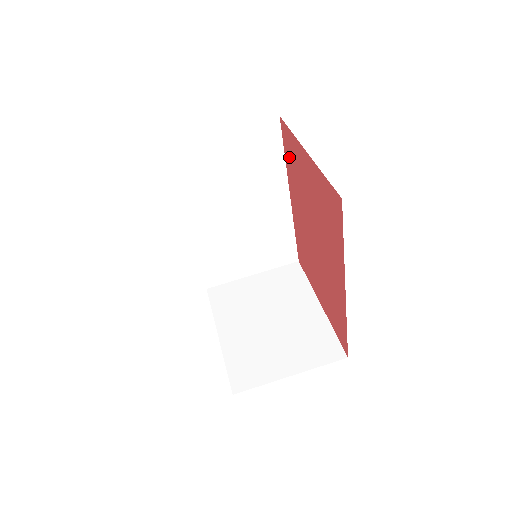
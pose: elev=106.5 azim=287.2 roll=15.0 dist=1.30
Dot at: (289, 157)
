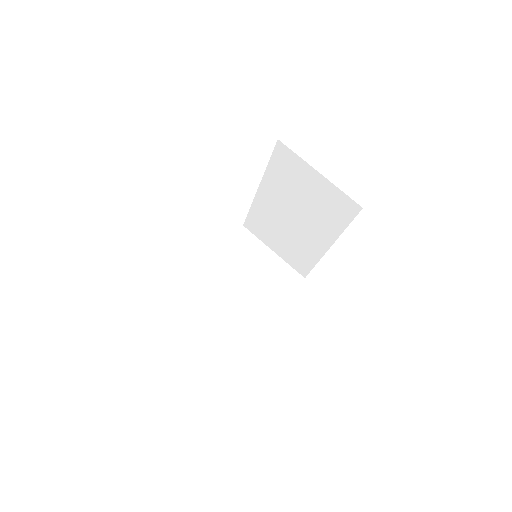
Dot at: occluded
